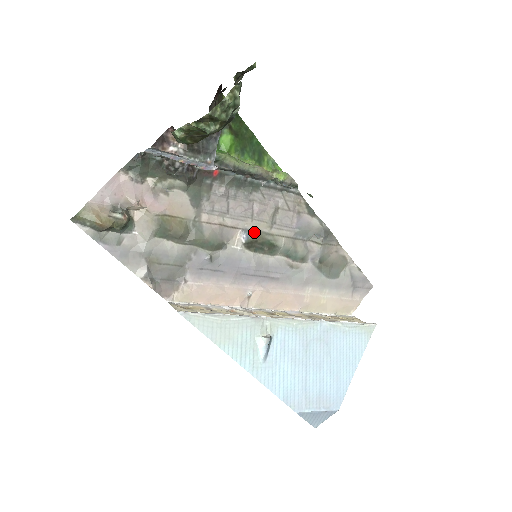
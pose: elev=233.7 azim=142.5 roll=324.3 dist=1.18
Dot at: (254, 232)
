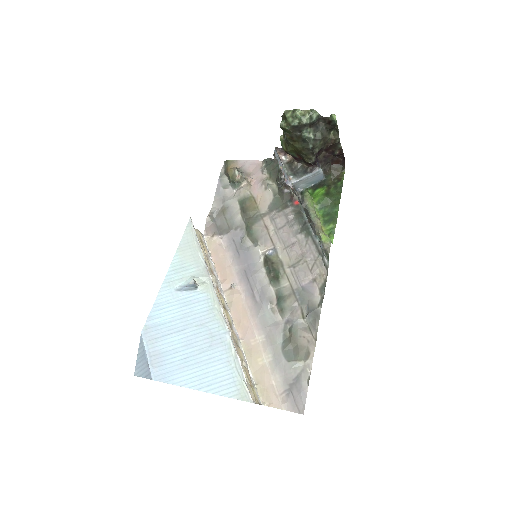
Dot at: (278, 257)
